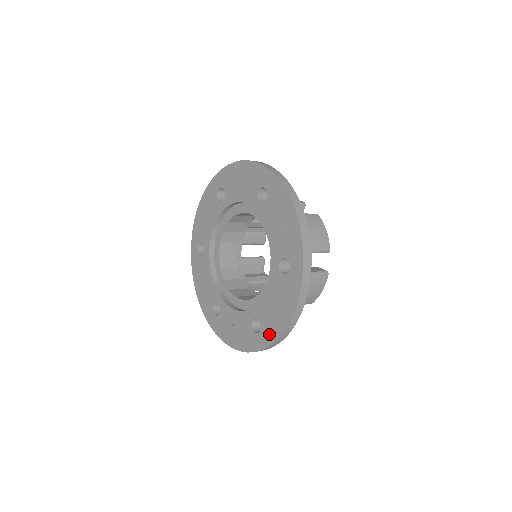
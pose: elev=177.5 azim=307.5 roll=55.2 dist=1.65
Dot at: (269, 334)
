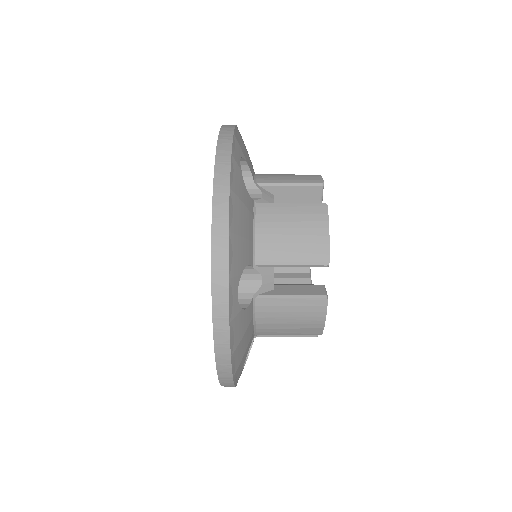
Dot at: occluded
